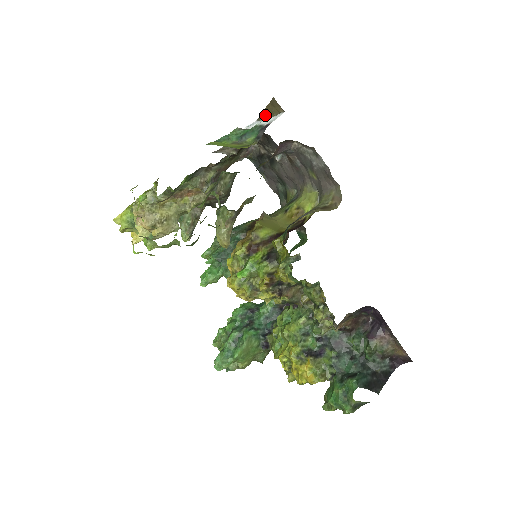
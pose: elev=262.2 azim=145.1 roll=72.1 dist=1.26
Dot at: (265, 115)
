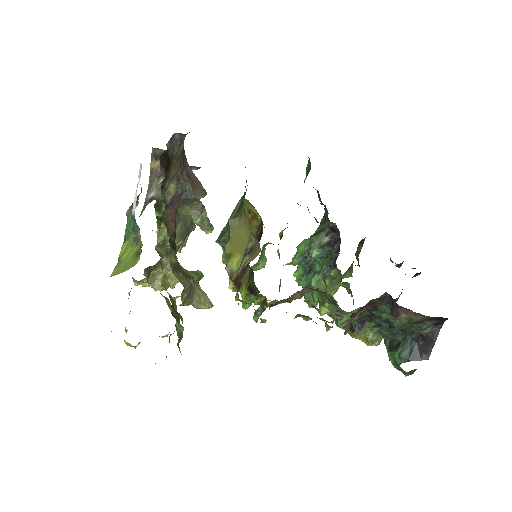
Dot at: occluded
